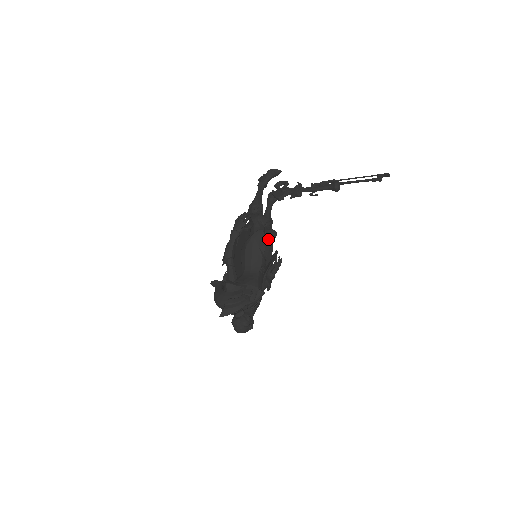
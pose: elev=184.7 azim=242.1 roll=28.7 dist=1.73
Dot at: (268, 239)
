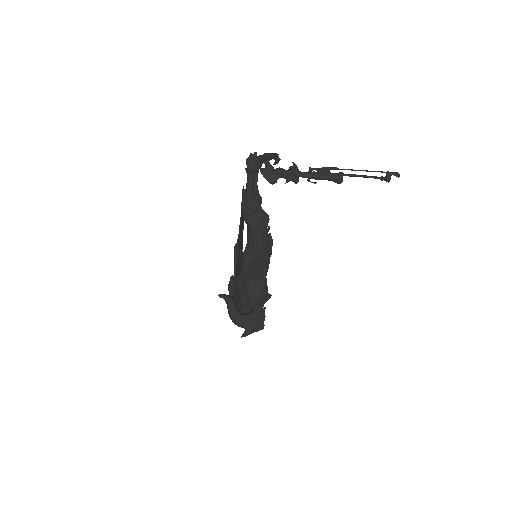
Dot at: occluded
